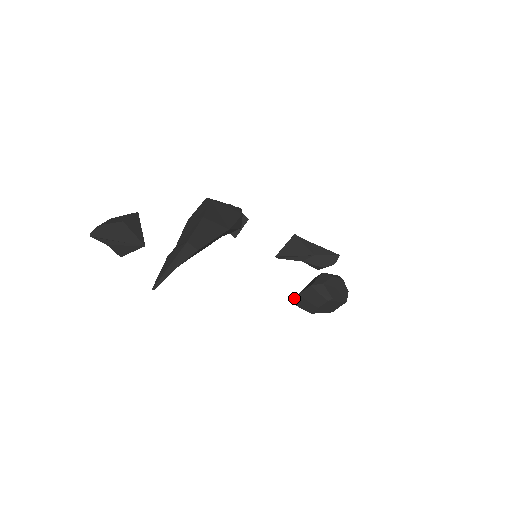
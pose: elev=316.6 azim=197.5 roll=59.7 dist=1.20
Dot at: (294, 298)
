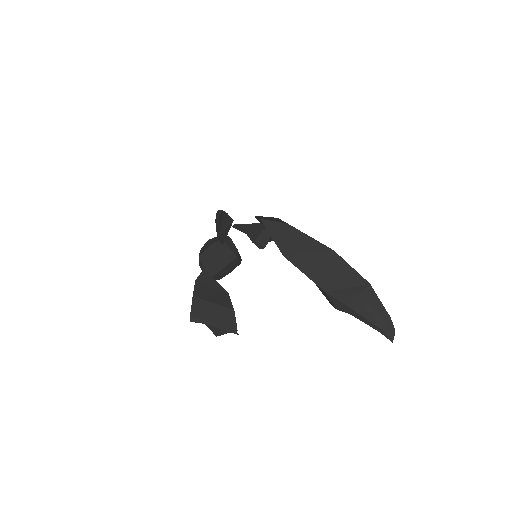
Dot at: (215, 274)
